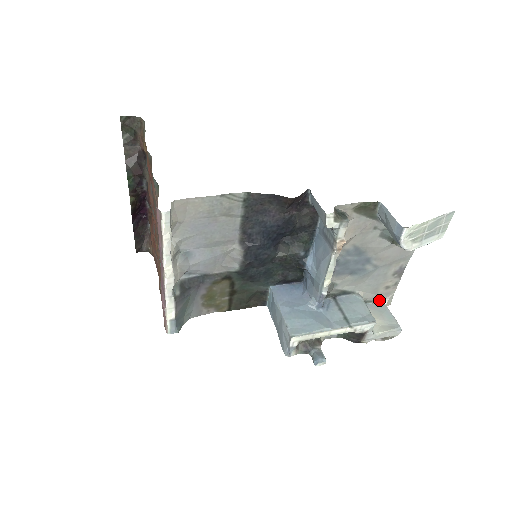
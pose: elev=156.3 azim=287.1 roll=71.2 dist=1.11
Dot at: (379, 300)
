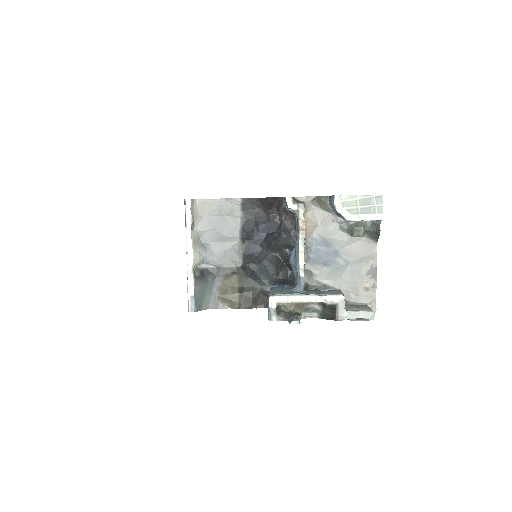
Dot at: (363, 303)
